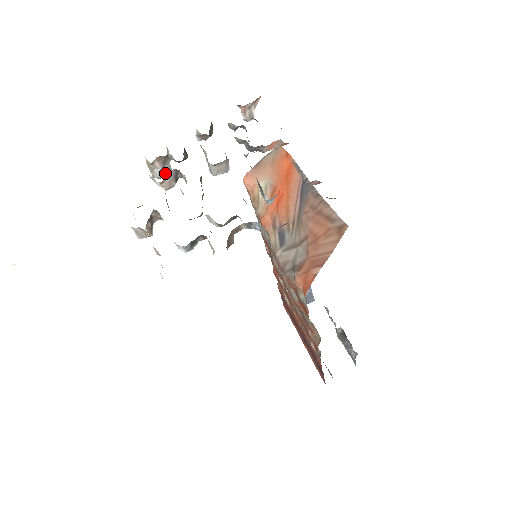
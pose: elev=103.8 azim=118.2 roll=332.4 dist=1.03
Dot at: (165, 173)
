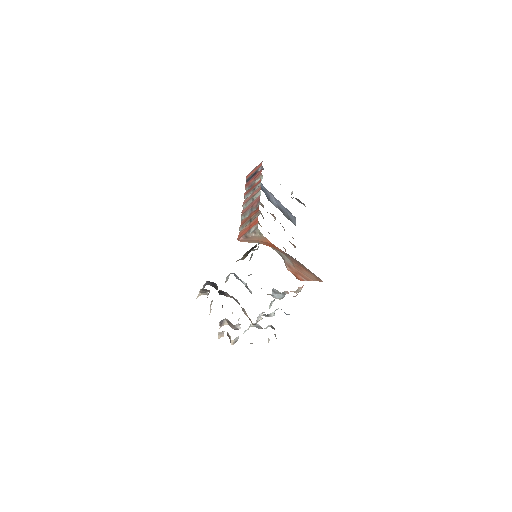
Dot at: occluded
